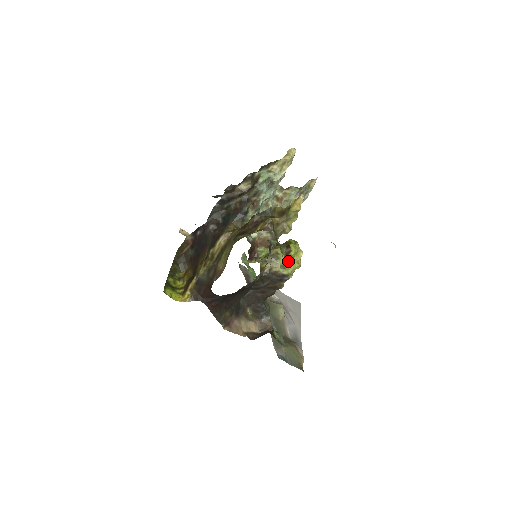
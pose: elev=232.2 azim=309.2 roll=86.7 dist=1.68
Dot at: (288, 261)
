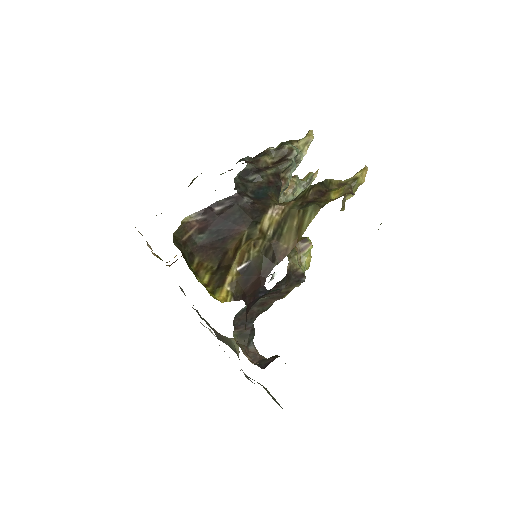
Dot at: (303, 258)
